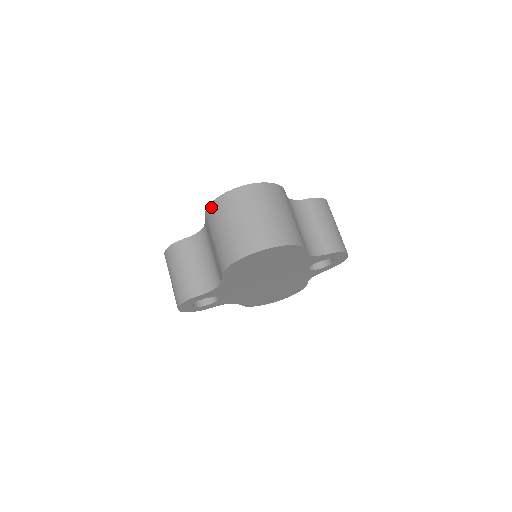
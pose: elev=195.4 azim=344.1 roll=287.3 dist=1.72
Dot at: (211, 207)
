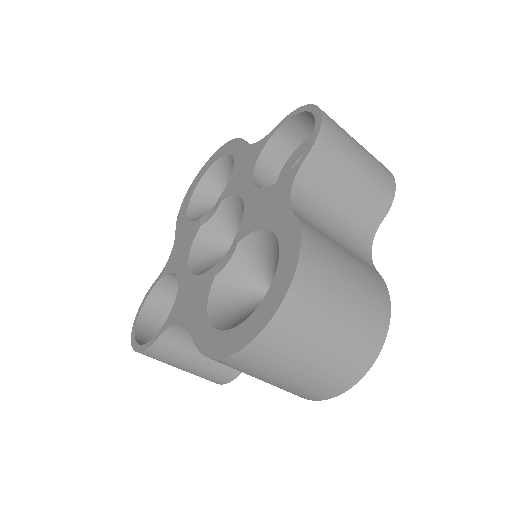
Dot at: (219, 362)
